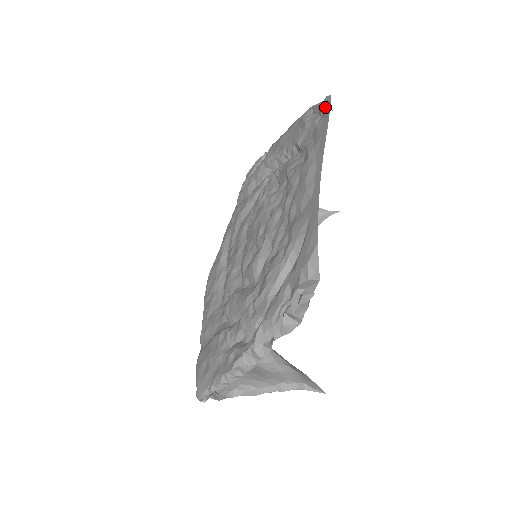
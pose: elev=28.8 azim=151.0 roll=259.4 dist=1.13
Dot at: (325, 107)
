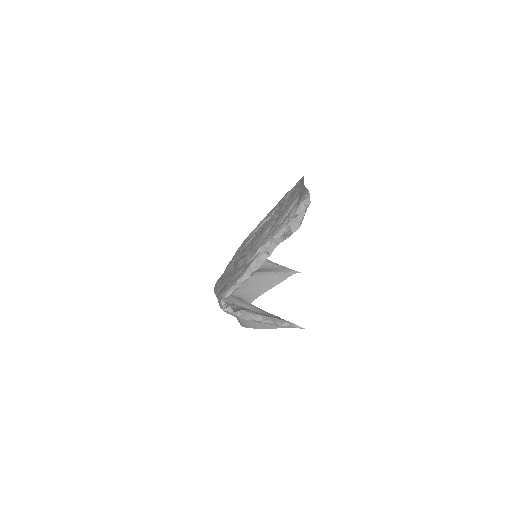
Dot at: (300, 180)
